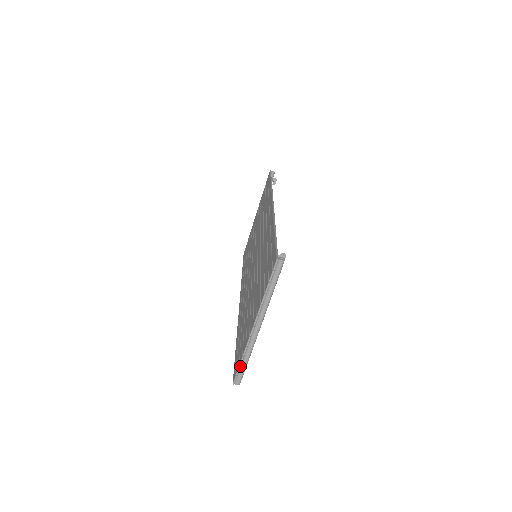
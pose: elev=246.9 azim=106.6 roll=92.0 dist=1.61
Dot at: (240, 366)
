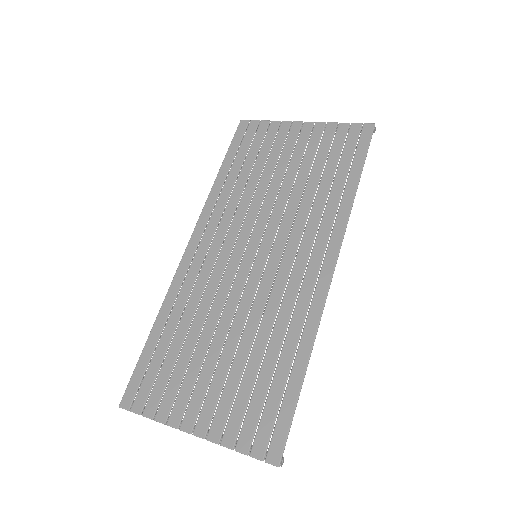
Dot at: (142, 412)
